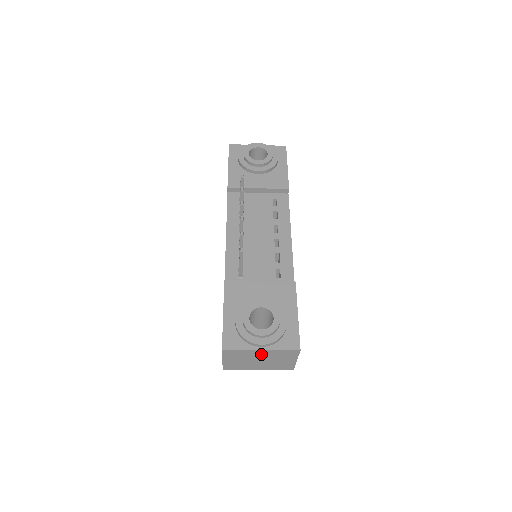
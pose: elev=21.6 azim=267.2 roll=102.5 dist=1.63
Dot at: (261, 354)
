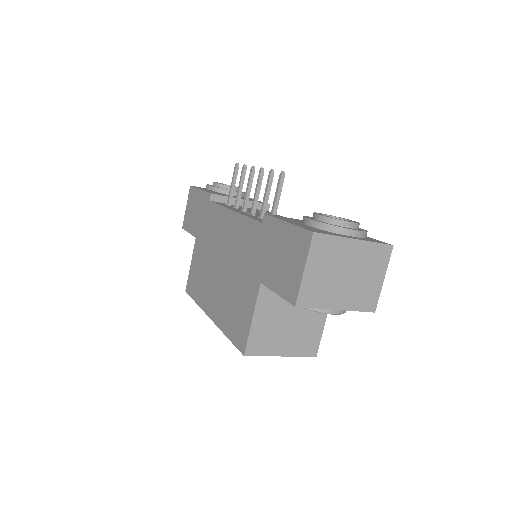
Dot at: (352, 253)
